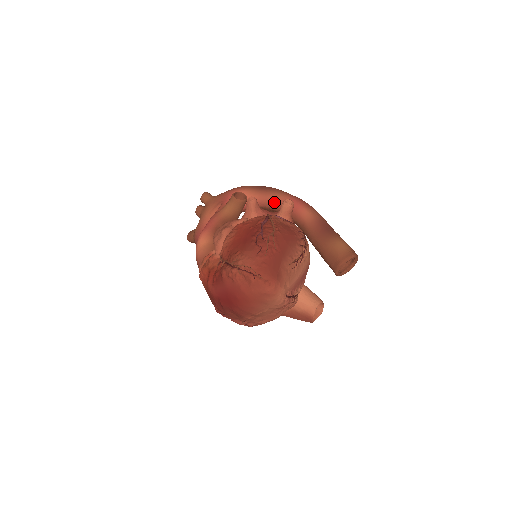
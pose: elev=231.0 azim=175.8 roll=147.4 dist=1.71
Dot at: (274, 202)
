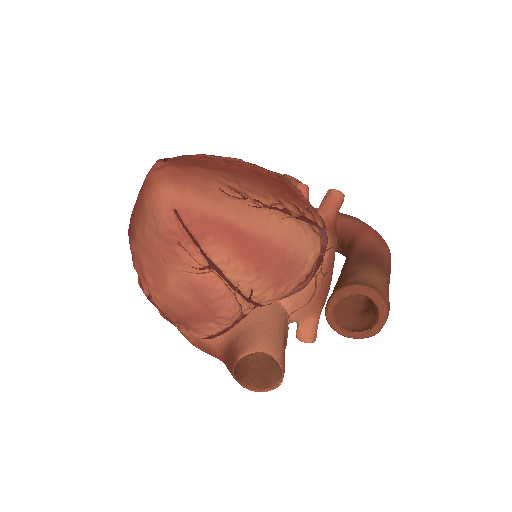
Dot at: (342, 225)
